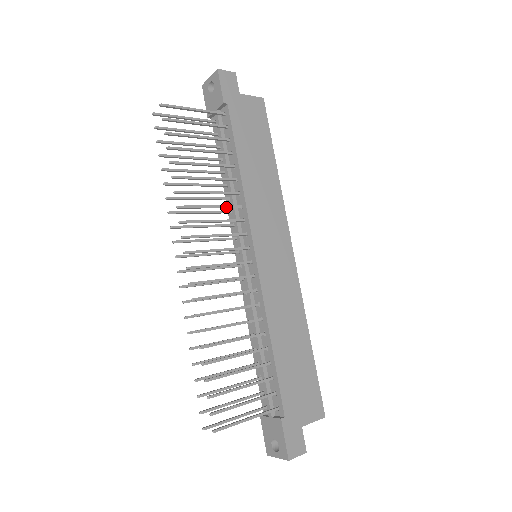
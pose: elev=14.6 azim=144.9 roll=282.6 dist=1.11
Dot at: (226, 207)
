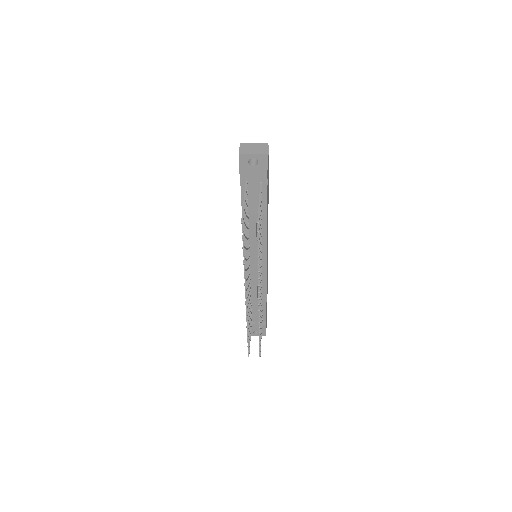
Dot at: occluded
